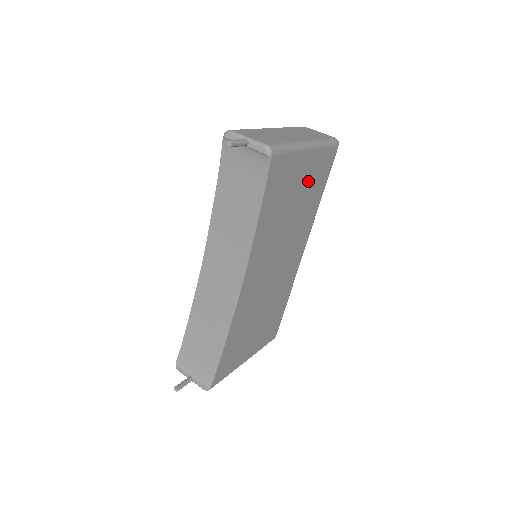
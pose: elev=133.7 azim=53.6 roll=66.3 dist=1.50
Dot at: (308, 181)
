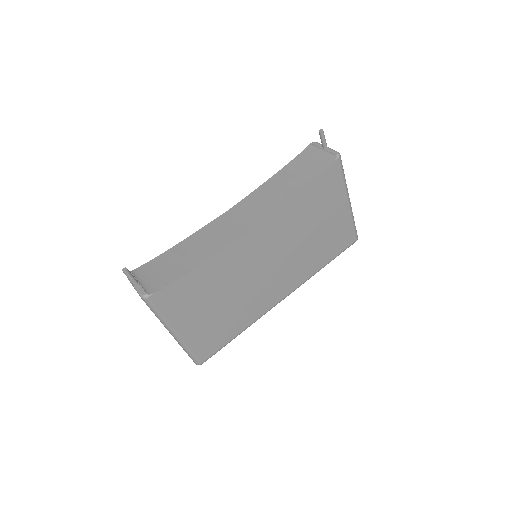
Dot at: (331, 229)
